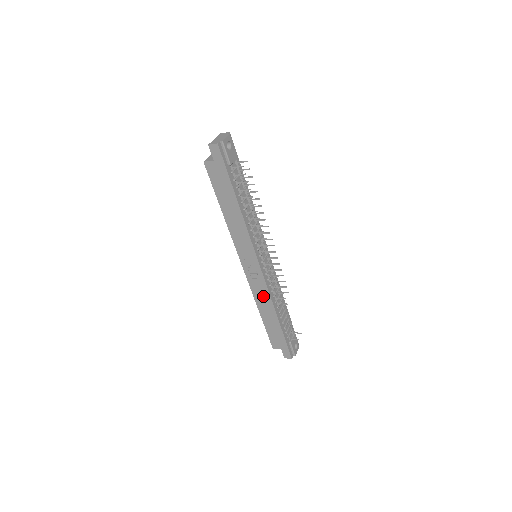
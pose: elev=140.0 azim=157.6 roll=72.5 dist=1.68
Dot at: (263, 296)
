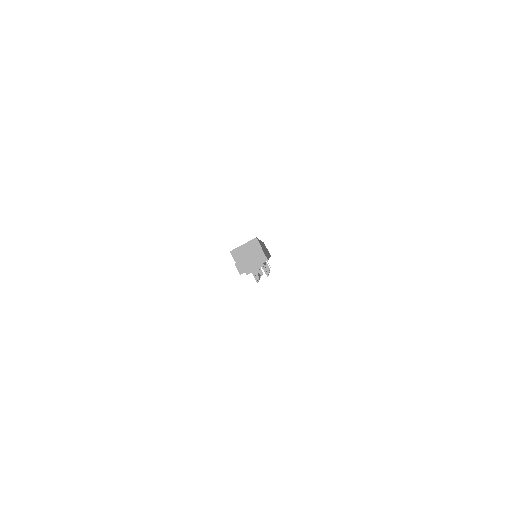
Dot at: occluded
